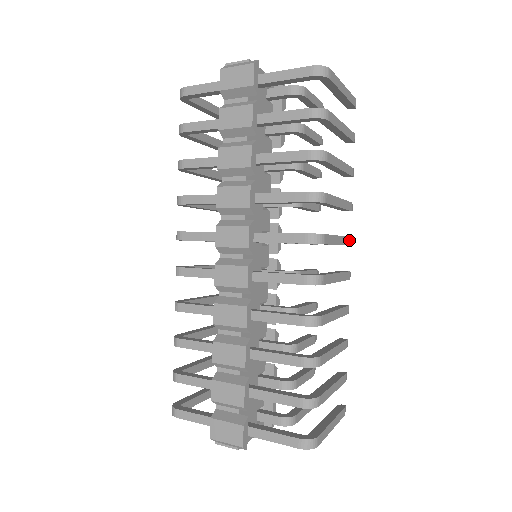
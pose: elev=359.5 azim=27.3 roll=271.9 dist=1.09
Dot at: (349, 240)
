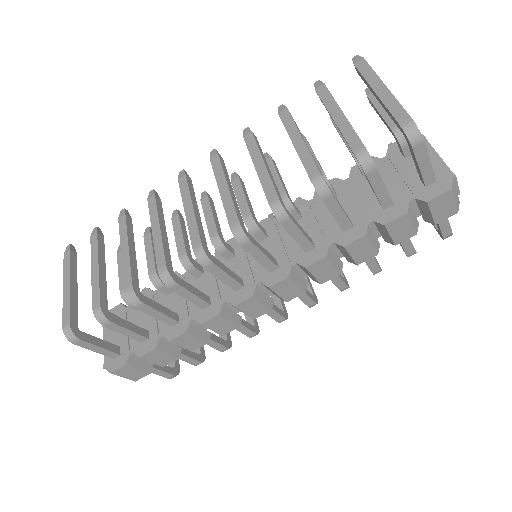
Dot at: occluded
